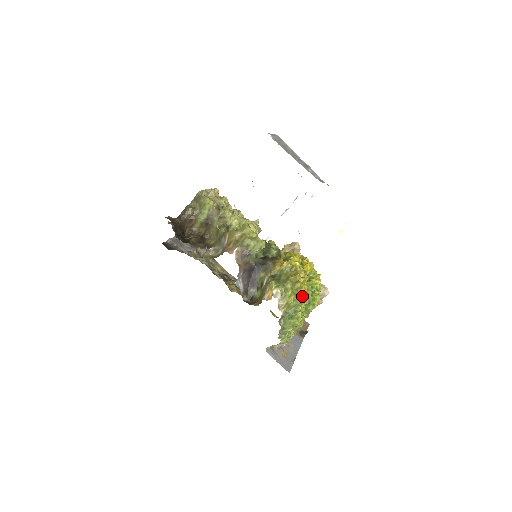
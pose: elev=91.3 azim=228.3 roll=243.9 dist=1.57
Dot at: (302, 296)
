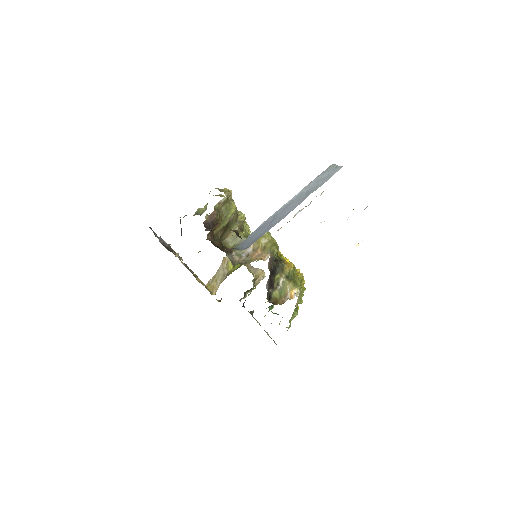
Dot at: occluded
